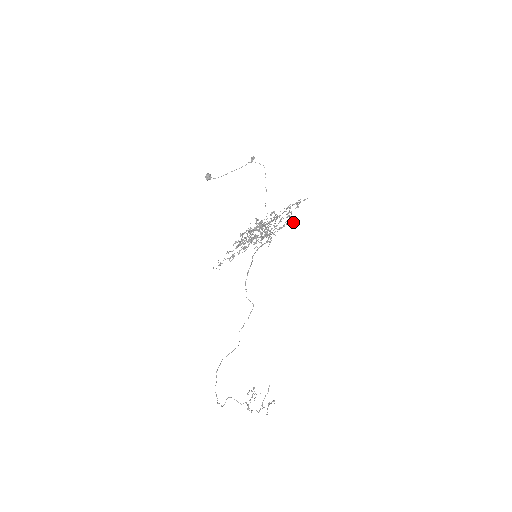
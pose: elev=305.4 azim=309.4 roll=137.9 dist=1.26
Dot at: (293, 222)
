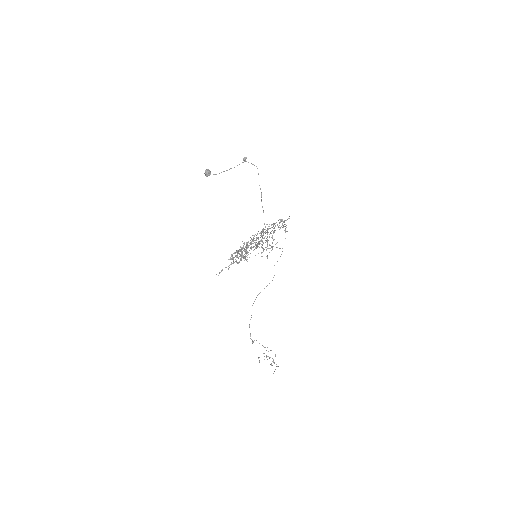
Dot at: (285, 232)
